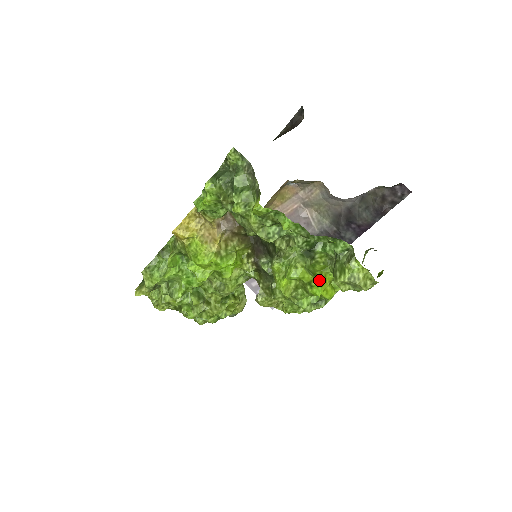
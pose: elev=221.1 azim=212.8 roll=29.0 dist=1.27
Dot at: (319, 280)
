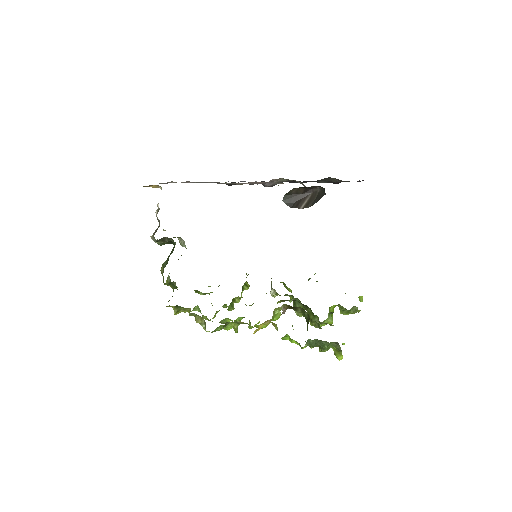
Dot at: occluded
